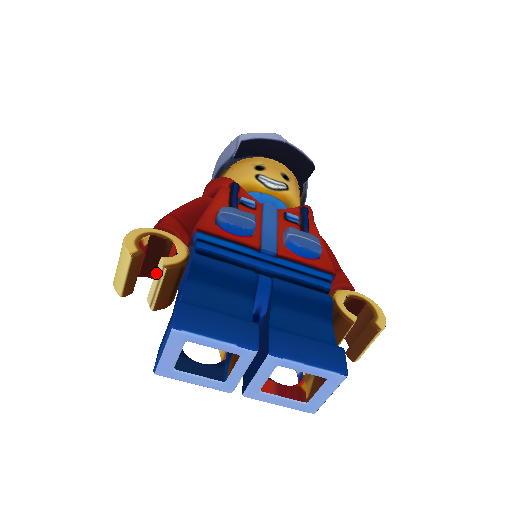
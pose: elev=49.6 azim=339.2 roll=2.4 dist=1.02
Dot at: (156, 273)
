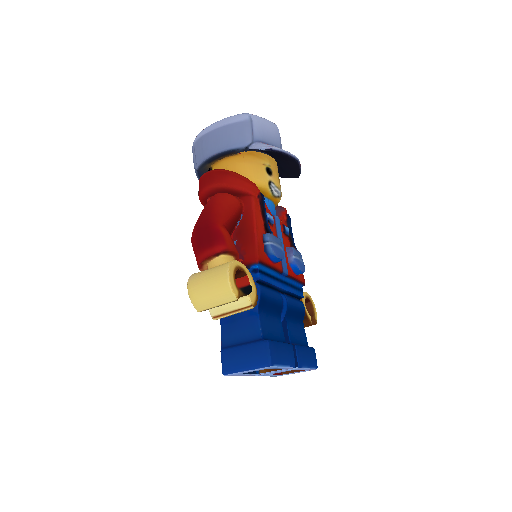
Dot at: (236, 302)
